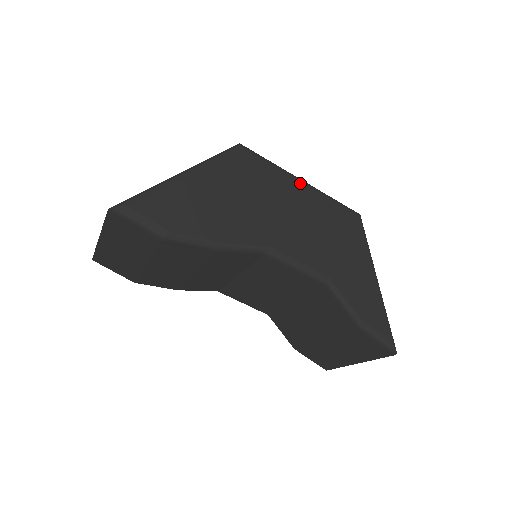
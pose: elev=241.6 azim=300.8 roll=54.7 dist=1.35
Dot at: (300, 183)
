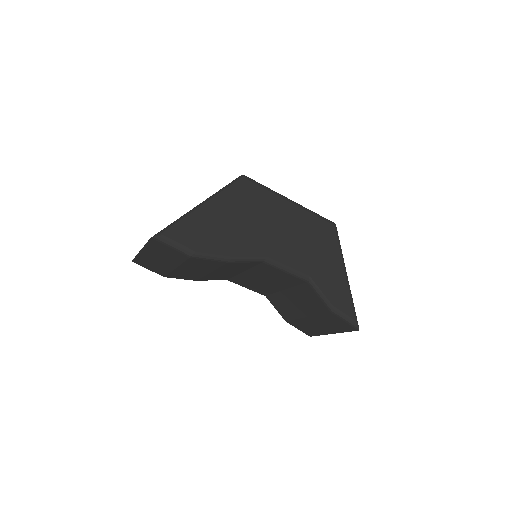
Dot at: (289, 203)
